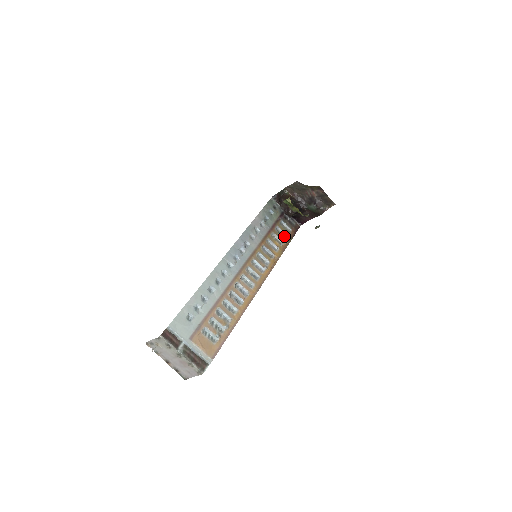
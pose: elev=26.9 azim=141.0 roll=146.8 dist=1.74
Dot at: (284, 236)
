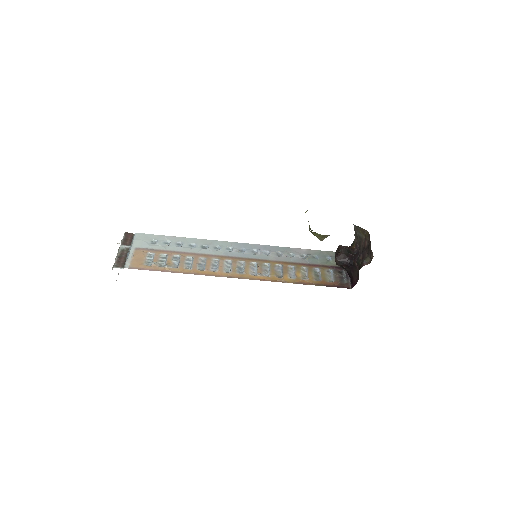
Dot at: (318, 279)
